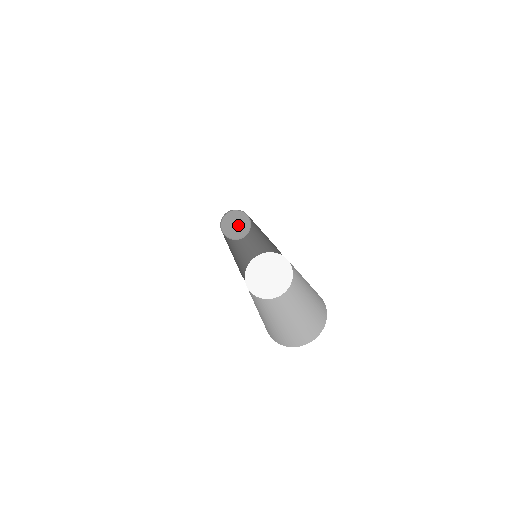
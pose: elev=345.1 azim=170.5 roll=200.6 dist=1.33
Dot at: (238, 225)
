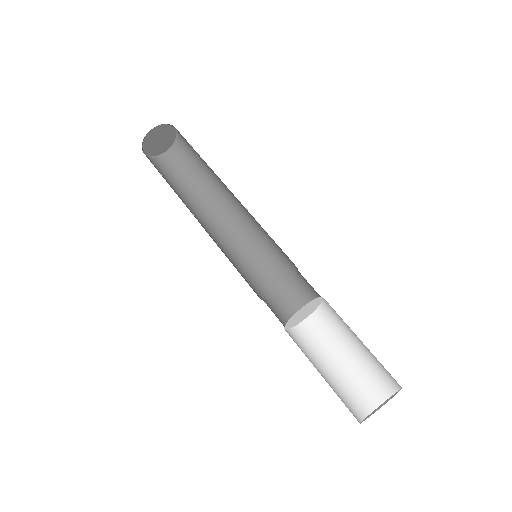
Dot at: (162, 139)
